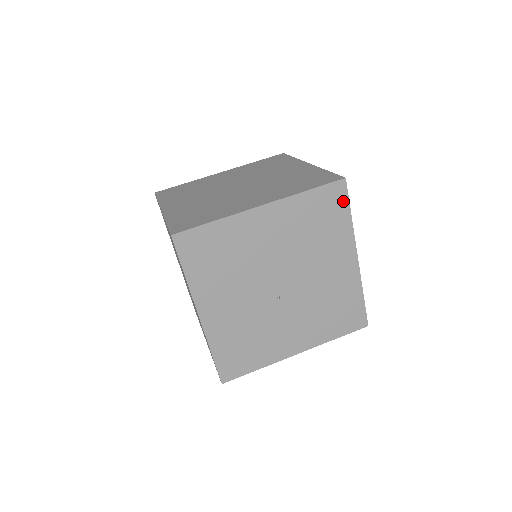
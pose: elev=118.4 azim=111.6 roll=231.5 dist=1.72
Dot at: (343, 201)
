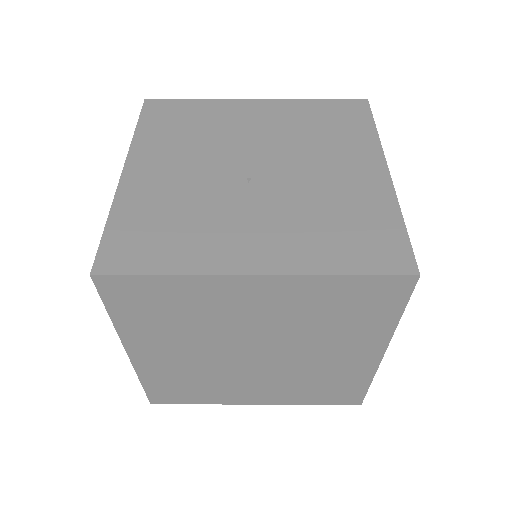
Dot at: (364, 115)
